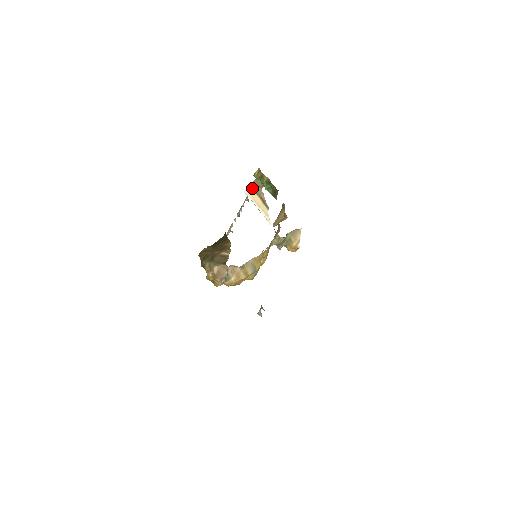
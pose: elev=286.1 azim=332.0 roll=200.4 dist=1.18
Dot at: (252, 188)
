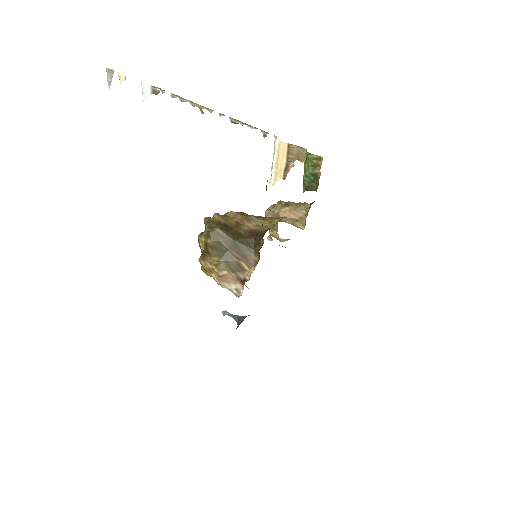
Dot at: (289, 149)
